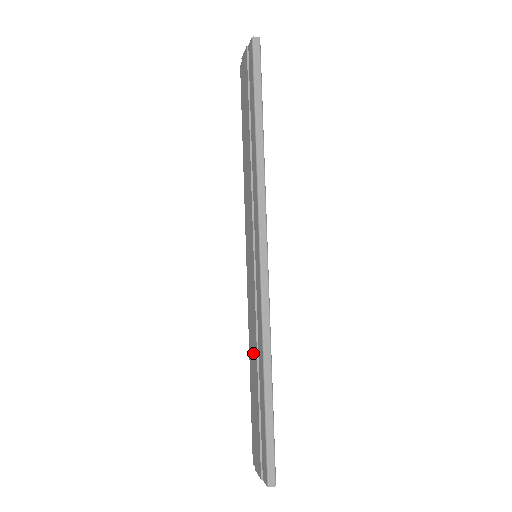
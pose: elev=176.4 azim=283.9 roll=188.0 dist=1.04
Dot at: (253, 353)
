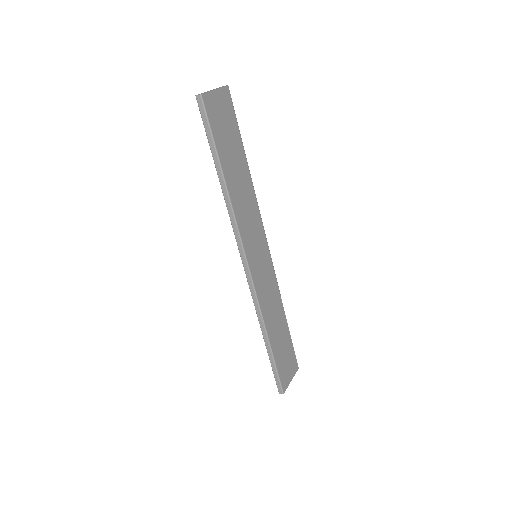
Dot at: occluded
